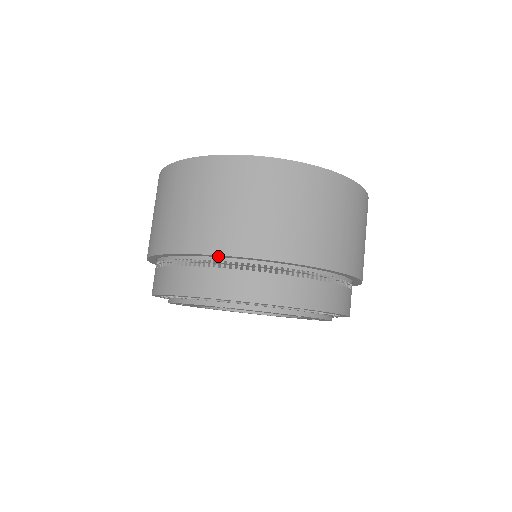
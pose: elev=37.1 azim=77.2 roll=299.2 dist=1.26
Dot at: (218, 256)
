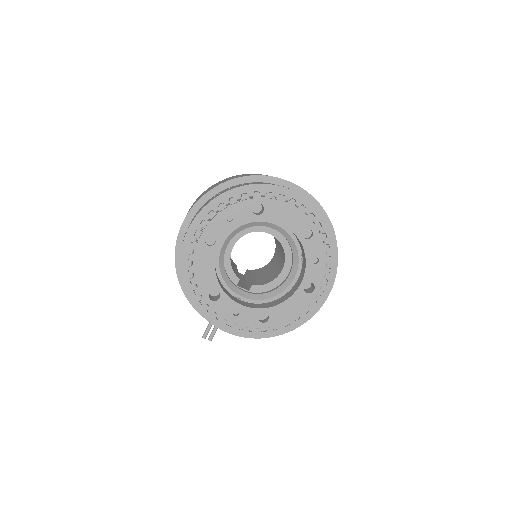
Dot at: (257, 179)
